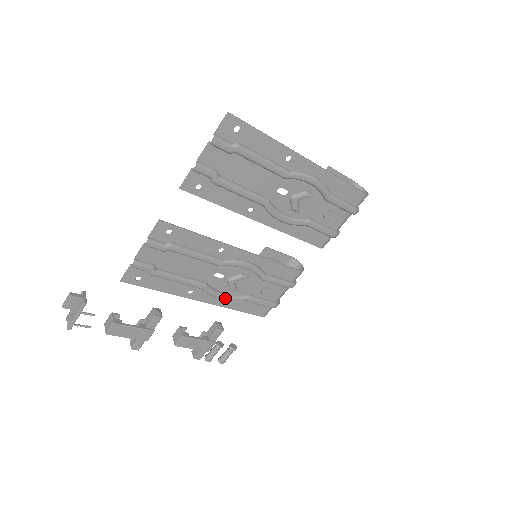
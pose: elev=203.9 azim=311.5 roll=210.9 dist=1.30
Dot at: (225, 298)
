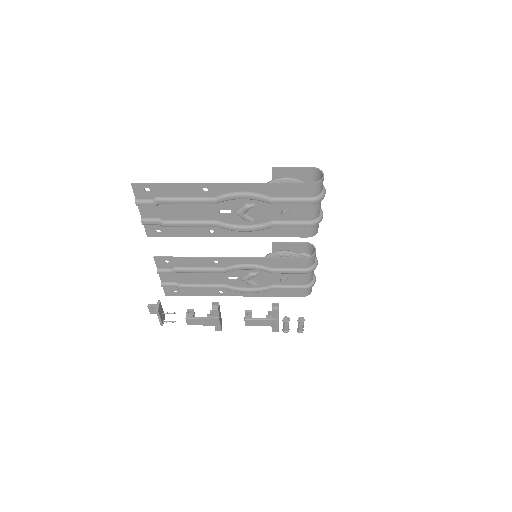
Dot at: (251, 291)
